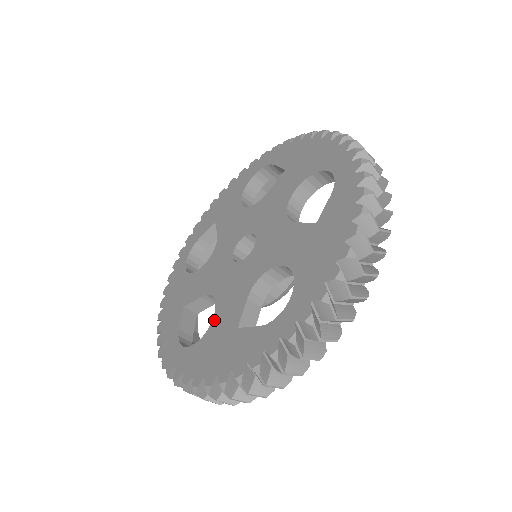
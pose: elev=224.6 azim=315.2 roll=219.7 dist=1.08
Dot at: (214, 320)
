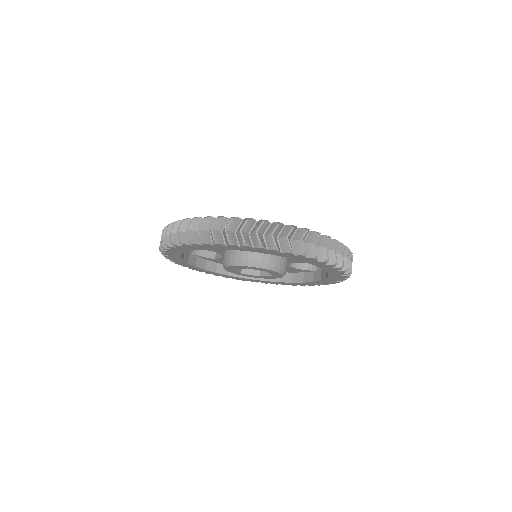
Dot at: occluded
